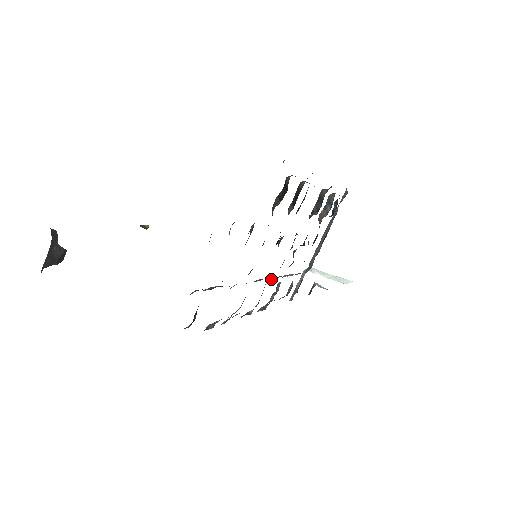
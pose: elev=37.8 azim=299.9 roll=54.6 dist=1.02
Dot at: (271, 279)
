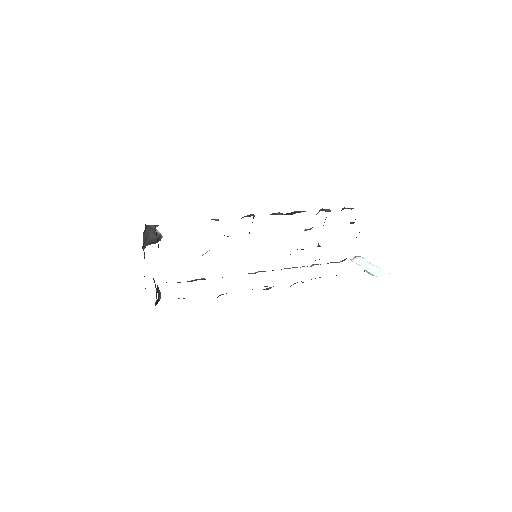
Dot at: occluded
